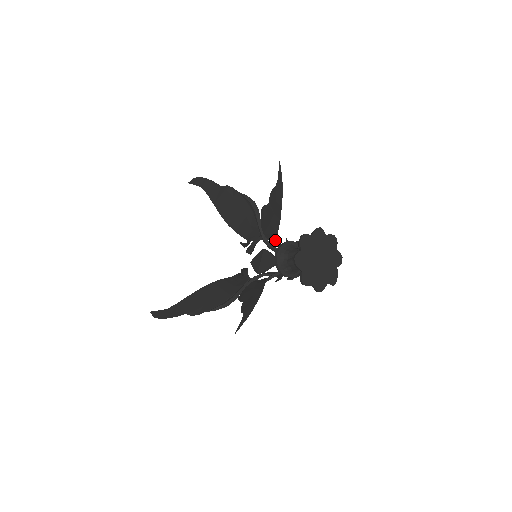
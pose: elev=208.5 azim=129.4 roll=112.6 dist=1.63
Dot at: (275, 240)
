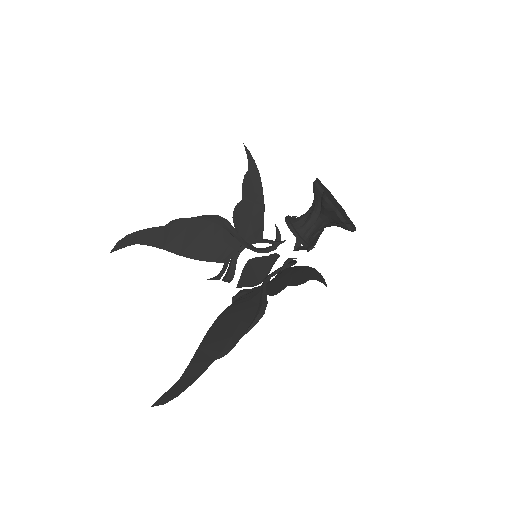
Dot at: (262, 237)
